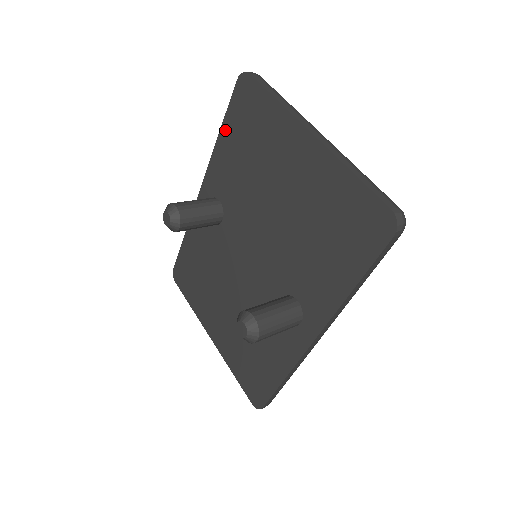
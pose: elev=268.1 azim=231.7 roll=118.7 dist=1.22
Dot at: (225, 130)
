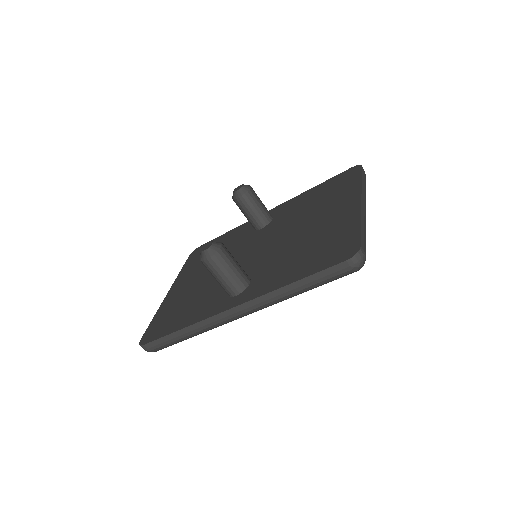
Dot at: (318, 187)
